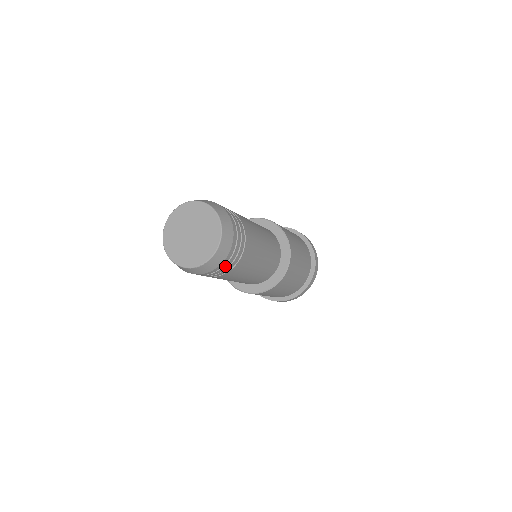
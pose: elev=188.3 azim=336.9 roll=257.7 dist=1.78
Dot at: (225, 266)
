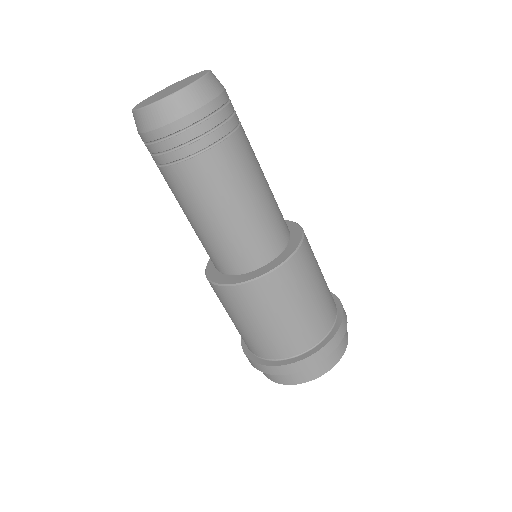
Dot at: (199, 128)
